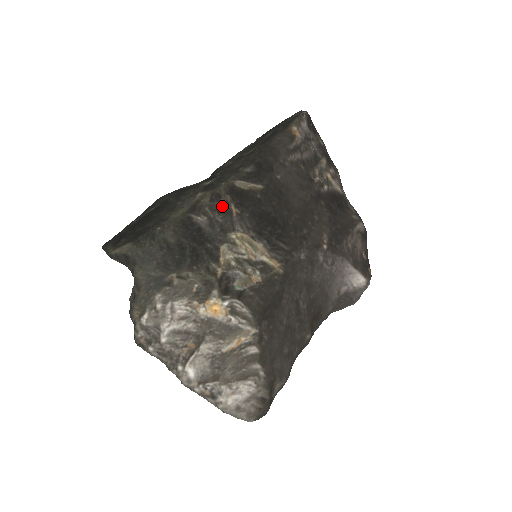
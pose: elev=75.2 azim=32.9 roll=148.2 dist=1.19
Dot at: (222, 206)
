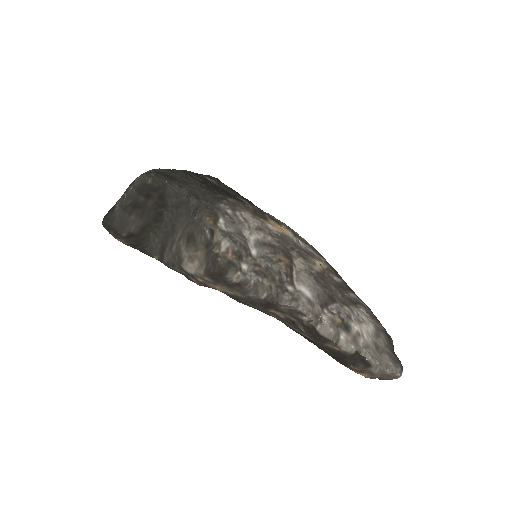
Dot at: (217, 181)
